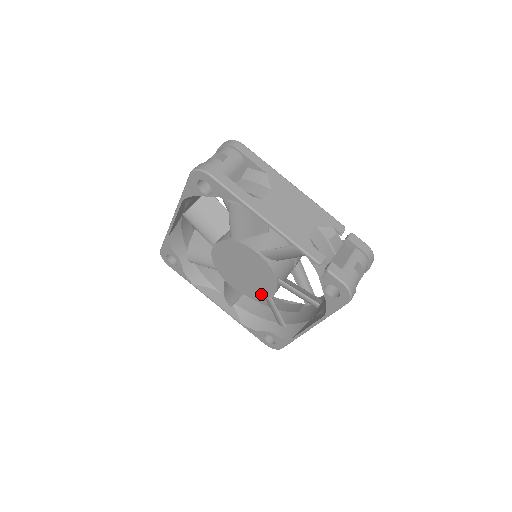
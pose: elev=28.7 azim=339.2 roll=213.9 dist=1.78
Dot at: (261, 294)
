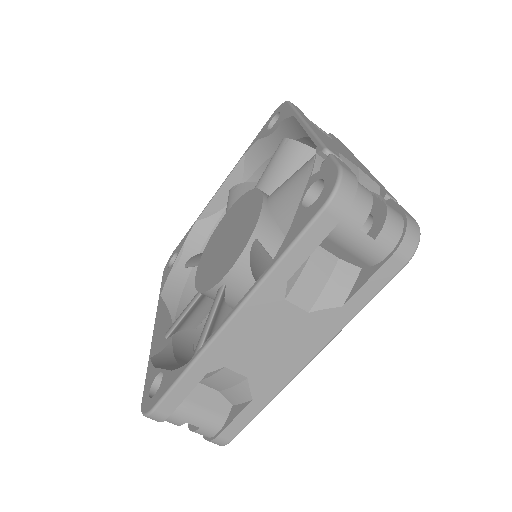
Dot at: (217, 277)
